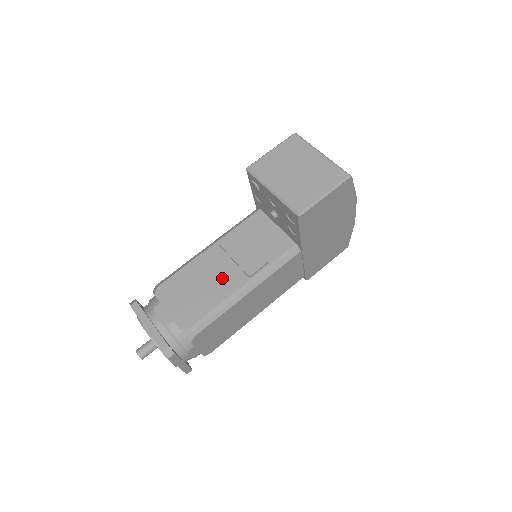
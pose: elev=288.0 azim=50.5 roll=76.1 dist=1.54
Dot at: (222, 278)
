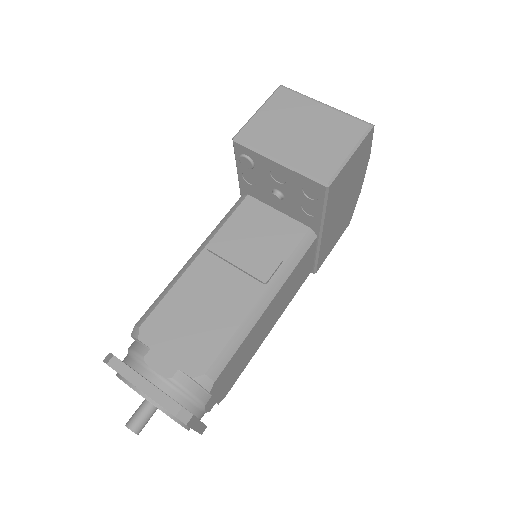
Dot at: (228, 294)
